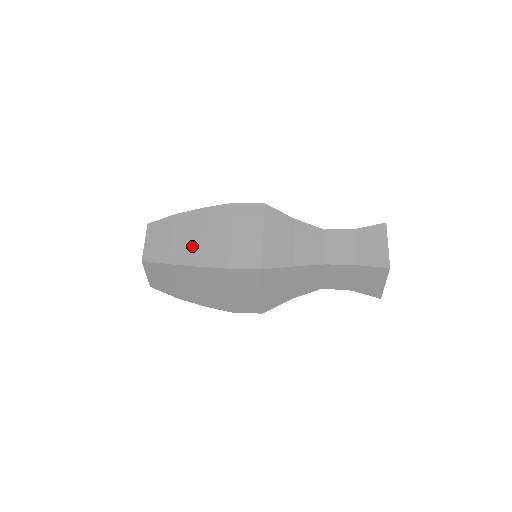
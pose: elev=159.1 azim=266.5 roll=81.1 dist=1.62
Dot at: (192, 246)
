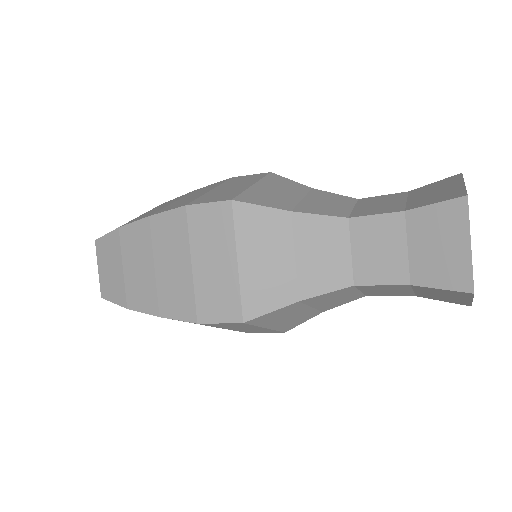
Dot at: (146, 283)
